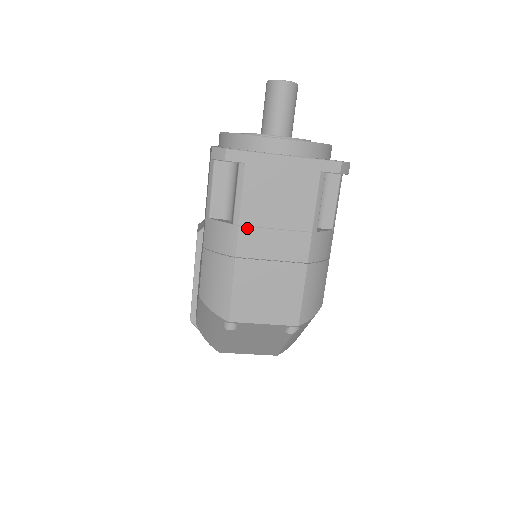
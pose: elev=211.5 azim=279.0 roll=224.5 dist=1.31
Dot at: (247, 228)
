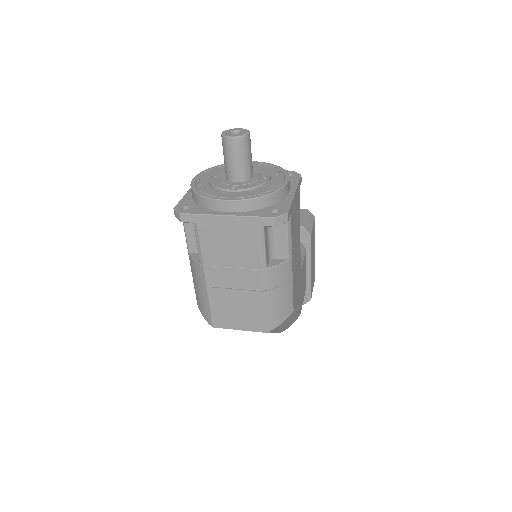
Dot at: (210, 267)
